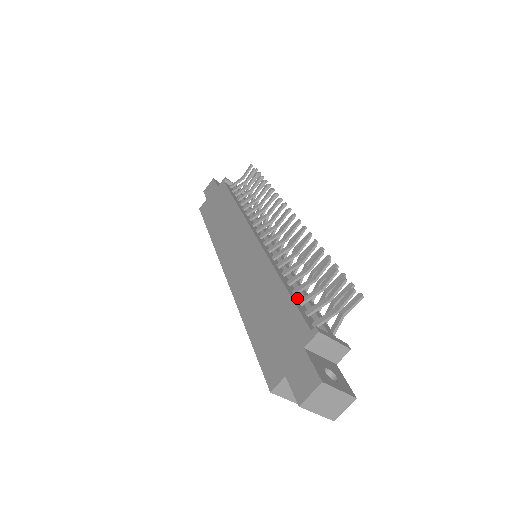
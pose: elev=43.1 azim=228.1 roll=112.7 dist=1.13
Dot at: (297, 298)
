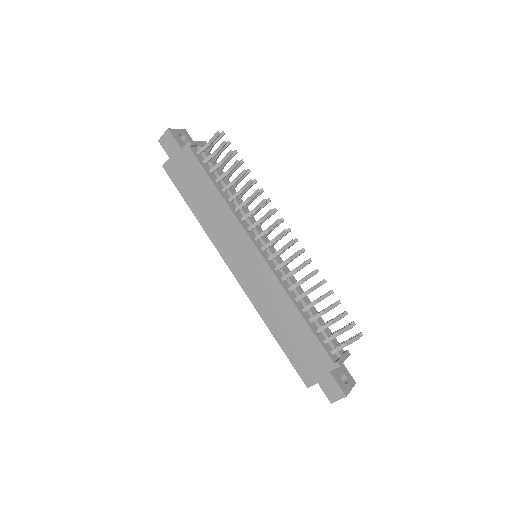
Dot at: (313, 325)
